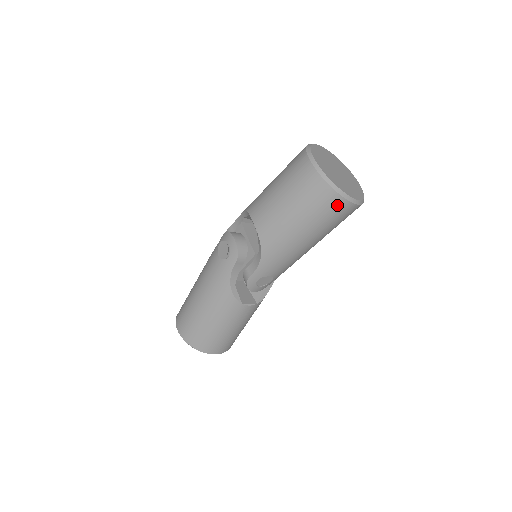
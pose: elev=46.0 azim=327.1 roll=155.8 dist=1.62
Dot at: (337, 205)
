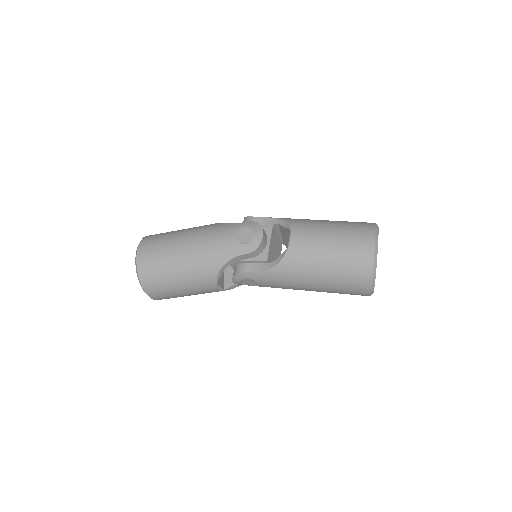
Dot at: (362, 286)
